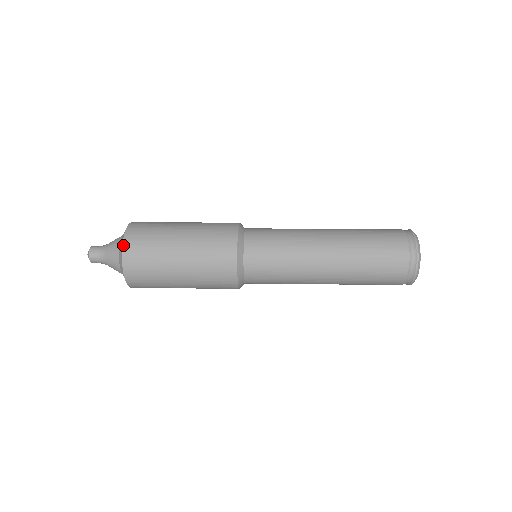
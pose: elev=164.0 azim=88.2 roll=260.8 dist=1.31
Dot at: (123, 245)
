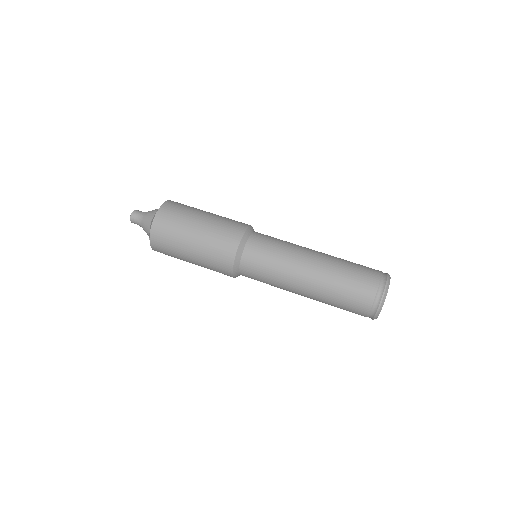
Dot at: (150, 232)
